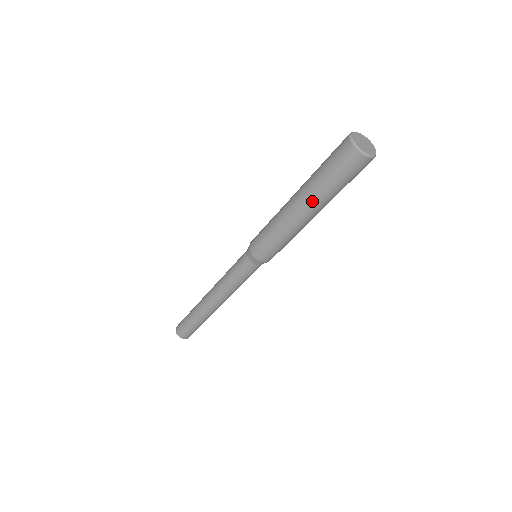
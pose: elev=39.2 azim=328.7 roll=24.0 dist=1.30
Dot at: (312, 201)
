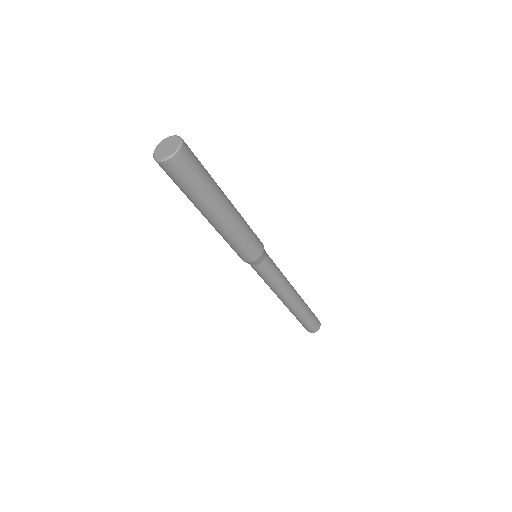
Dot at: (195, 206)
